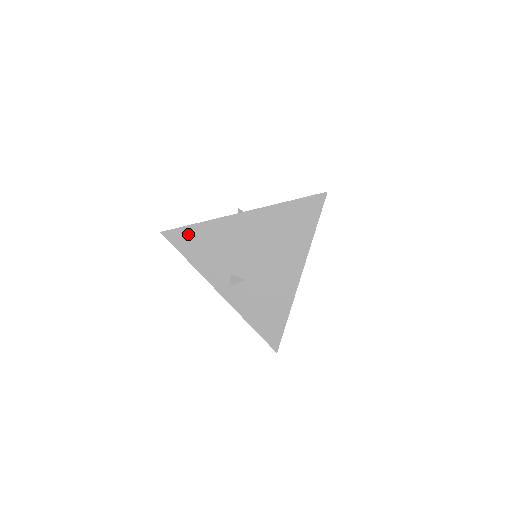
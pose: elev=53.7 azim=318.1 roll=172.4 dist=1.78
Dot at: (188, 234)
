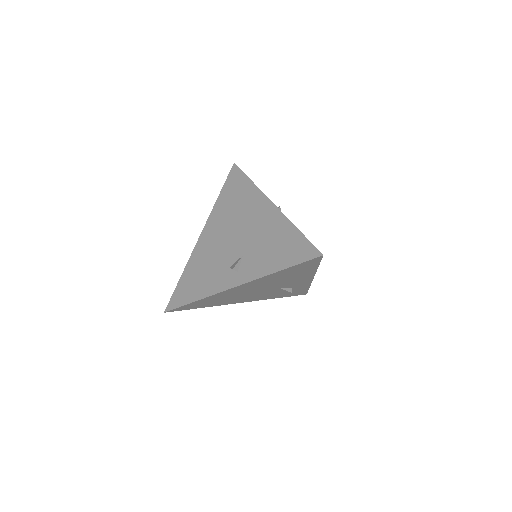
Dot at: (181, 289)
